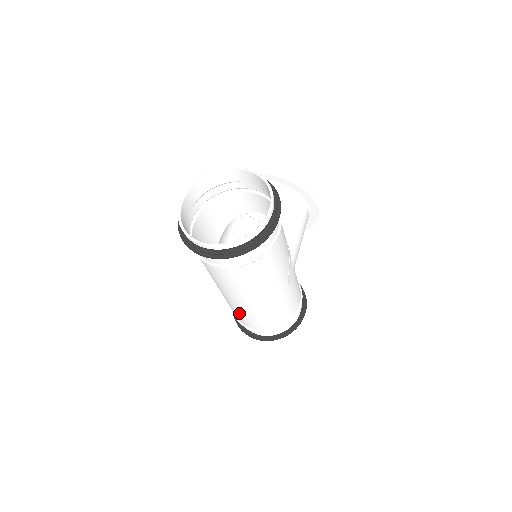
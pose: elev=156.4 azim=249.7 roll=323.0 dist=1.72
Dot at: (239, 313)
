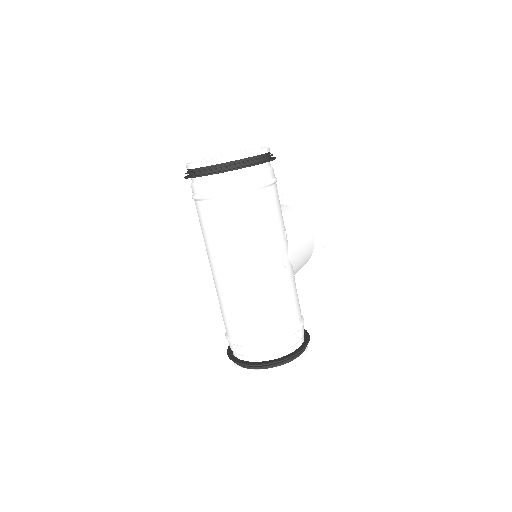
Dot at: (229, 307)
